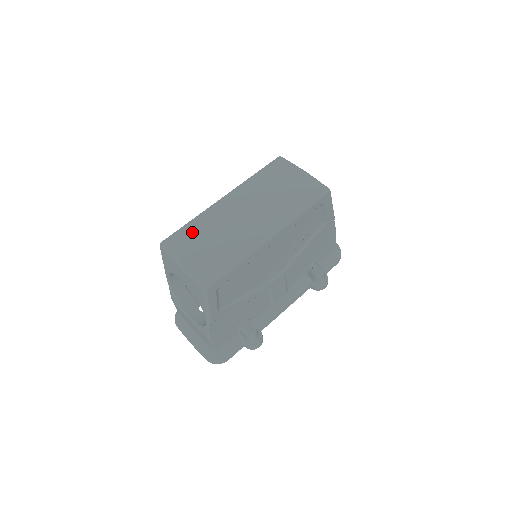
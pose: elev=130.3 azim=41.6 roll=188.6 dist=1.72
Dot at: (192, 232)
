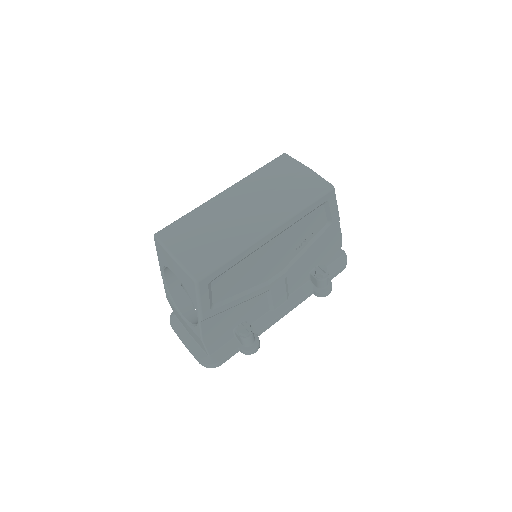
Dot at: (188, 224)
